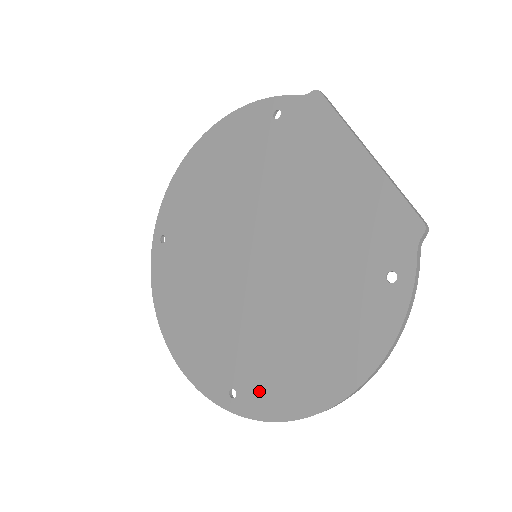
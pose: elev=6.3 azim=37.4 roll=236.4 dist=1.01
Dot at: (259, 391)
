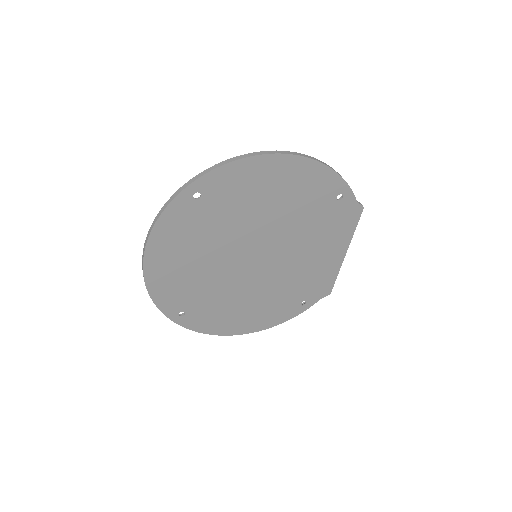
Dot at: (202, 318)
